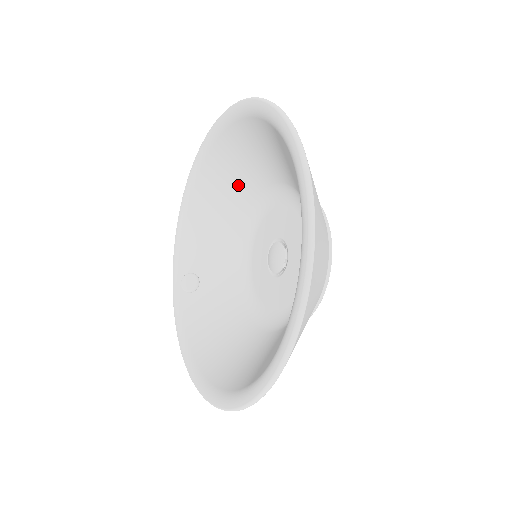
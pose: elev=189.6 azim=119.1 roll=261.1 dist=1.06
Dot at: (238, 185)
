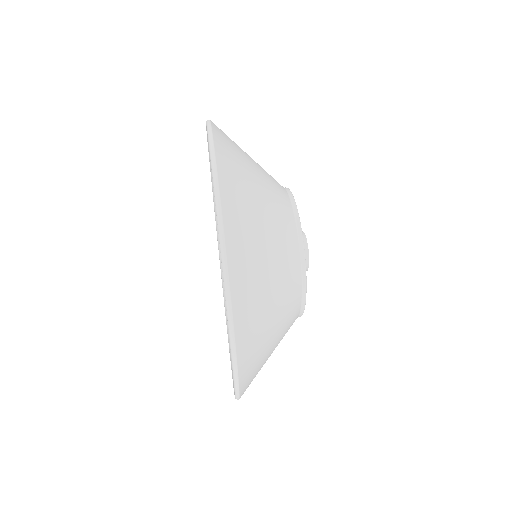
Dot at: occluded
